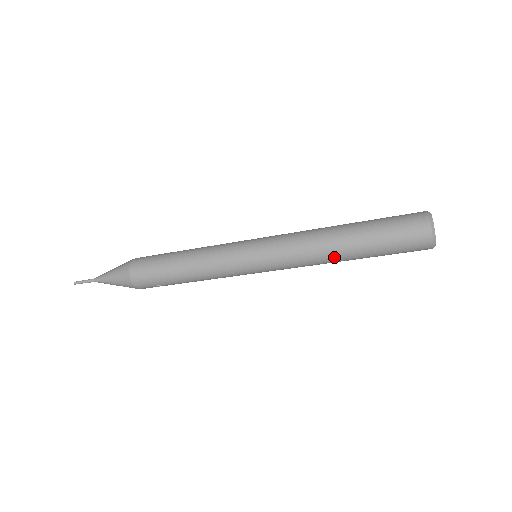
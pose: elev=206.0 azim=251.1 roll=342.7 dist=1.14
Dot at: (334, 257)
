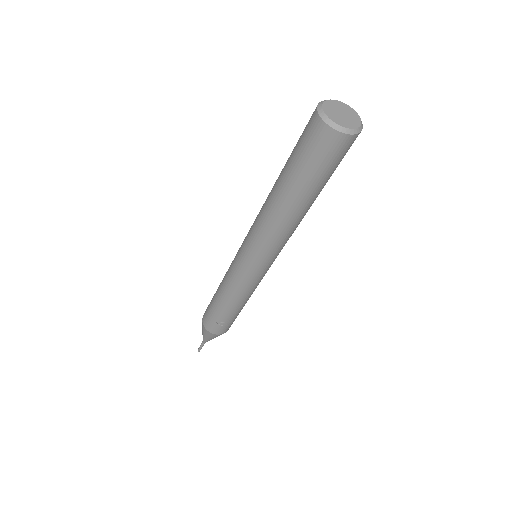
Dot at: (277, 210)
